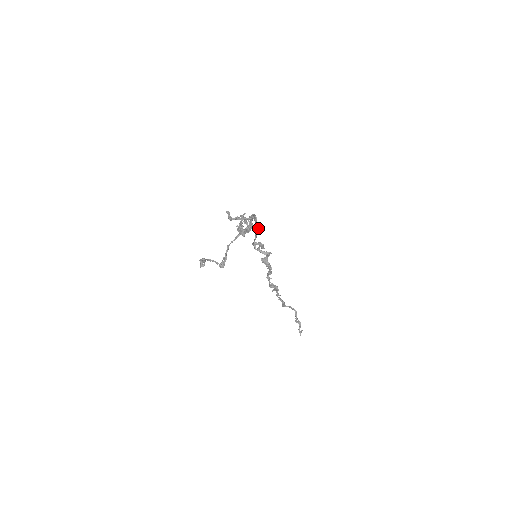
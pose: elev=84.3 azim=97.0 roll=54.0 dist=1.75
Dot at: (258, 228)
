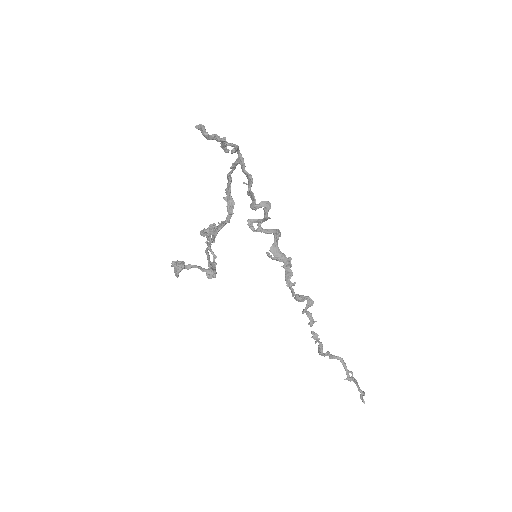
Dot at: (250, 175)
